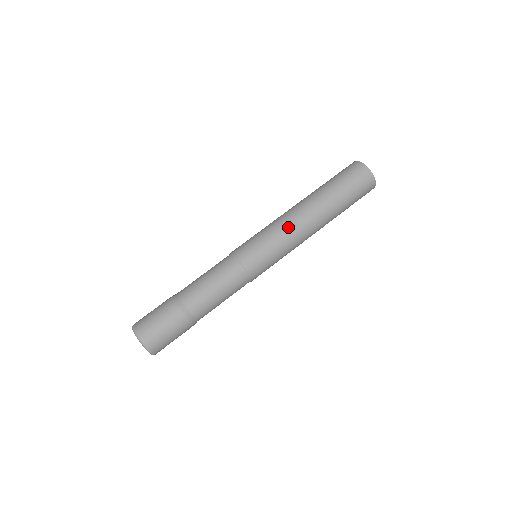
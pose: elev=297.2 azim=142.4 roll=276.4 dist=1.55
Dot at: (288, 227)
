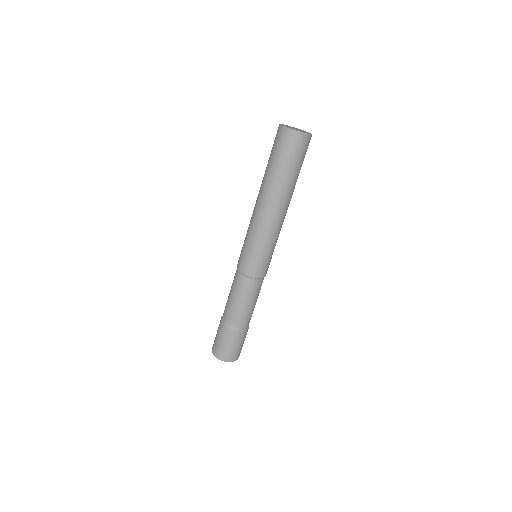
Dot at: (263, 228)
